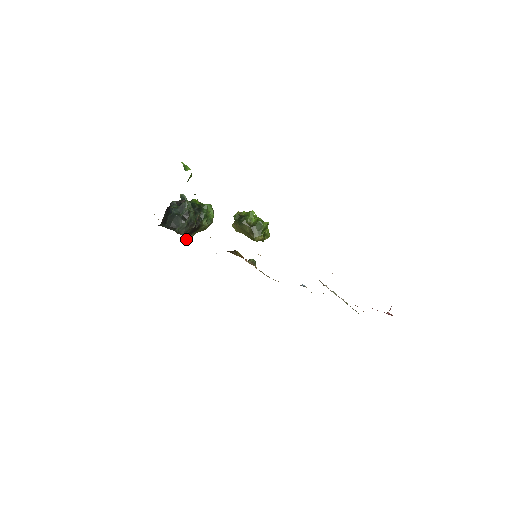
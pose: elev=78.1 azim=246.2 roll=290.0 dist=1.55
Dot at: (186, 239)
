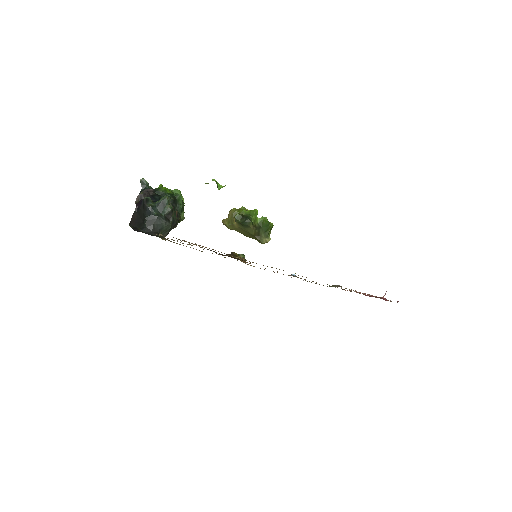
Dot at: (162, 239)
